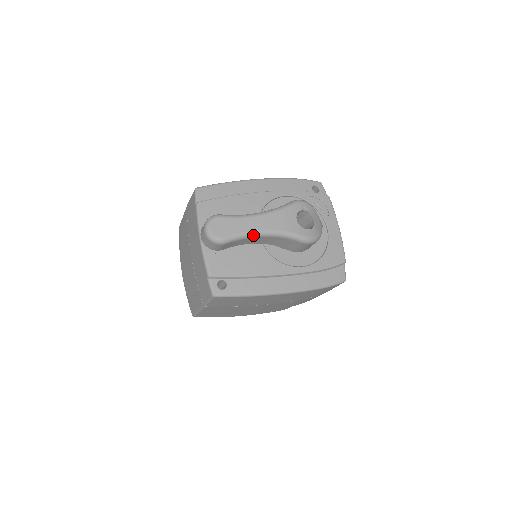
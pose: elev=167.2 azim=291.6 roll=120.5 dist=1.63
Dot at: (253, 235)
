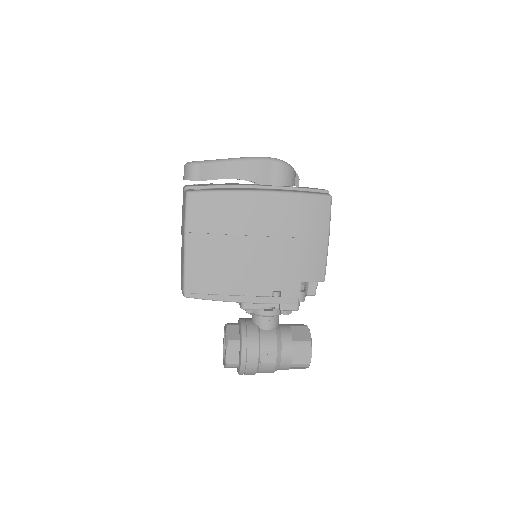
Dot at: (225, 161)
